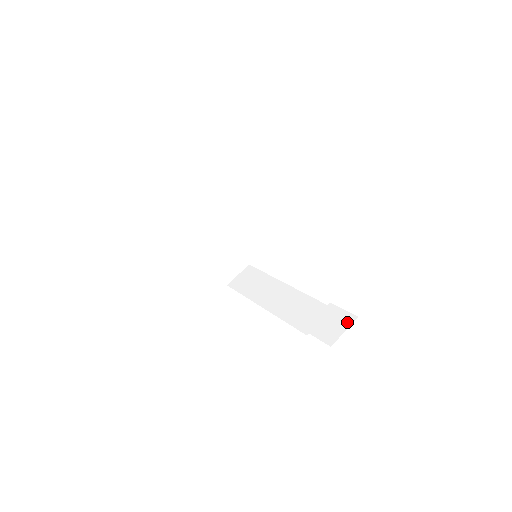
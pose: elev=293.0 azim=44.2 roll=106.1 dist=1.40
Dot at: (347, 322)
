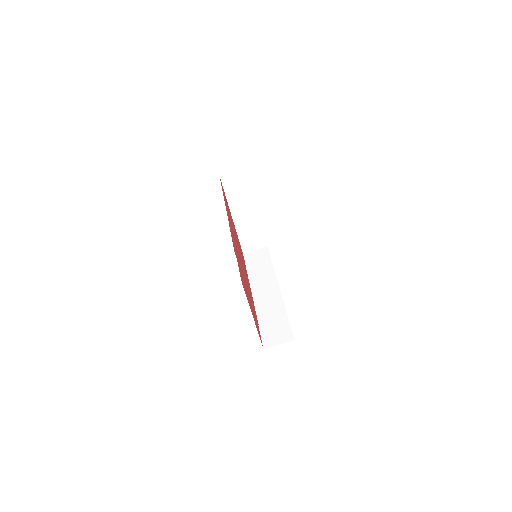
Dot at: (286, 339)
